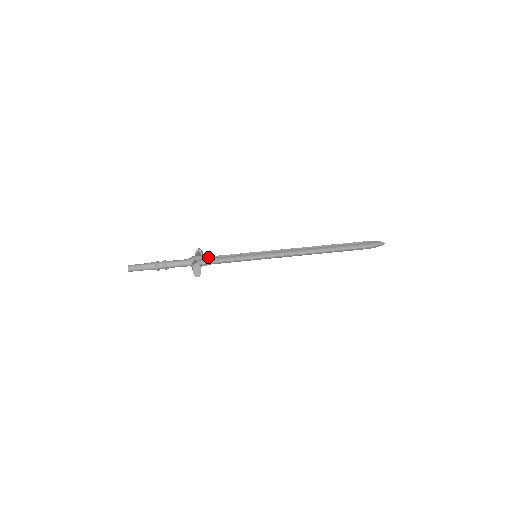
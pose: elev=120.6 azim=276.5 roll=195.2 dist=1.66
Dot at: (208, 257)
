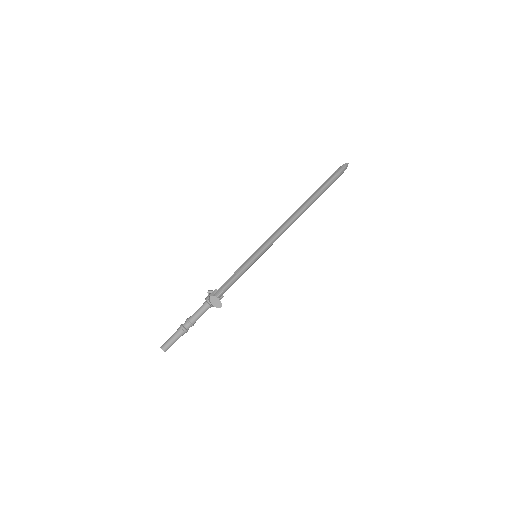
Dot at: (219, 288)
